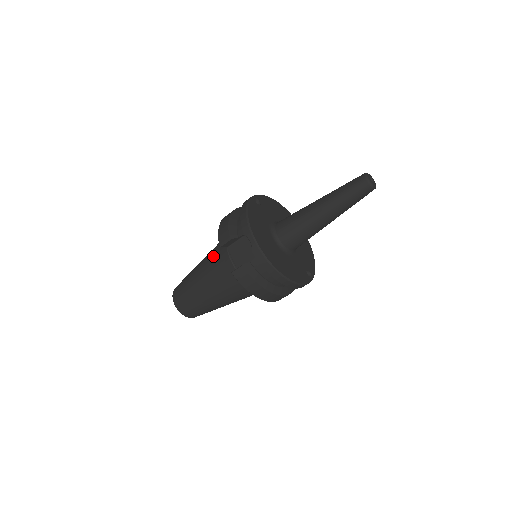
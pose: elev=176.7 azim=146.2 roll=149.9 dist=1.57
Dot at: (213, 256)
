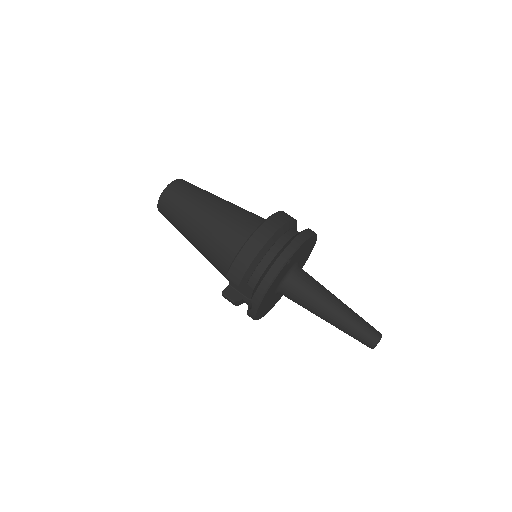
Dot at: (217, 245)
